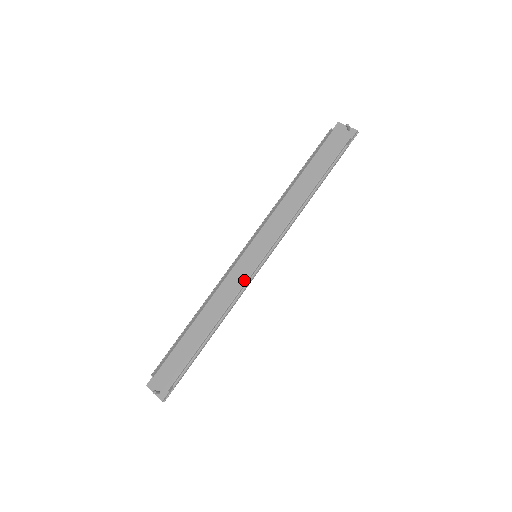
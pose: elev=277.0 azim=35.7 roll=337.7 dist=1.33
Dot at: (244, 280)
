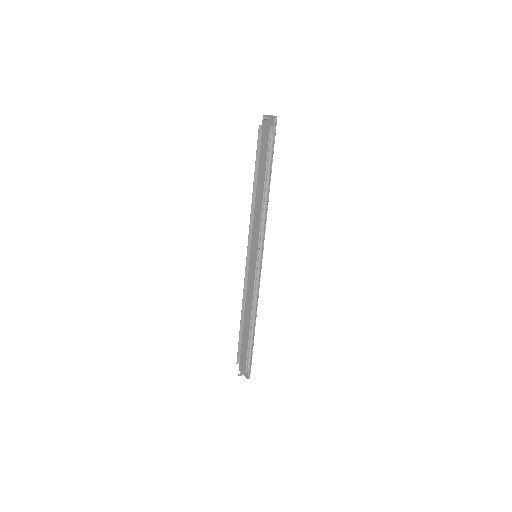
Dot at: (256, 278)
